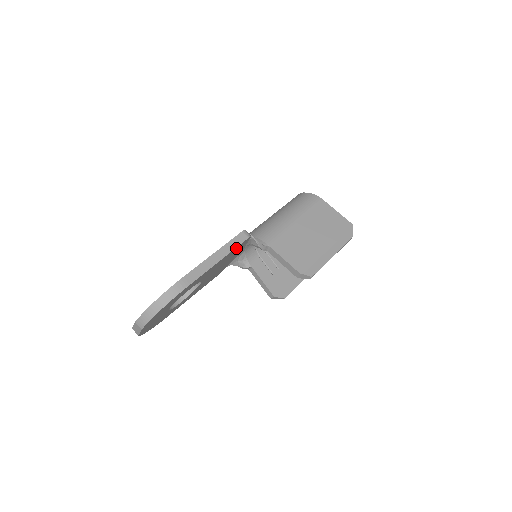
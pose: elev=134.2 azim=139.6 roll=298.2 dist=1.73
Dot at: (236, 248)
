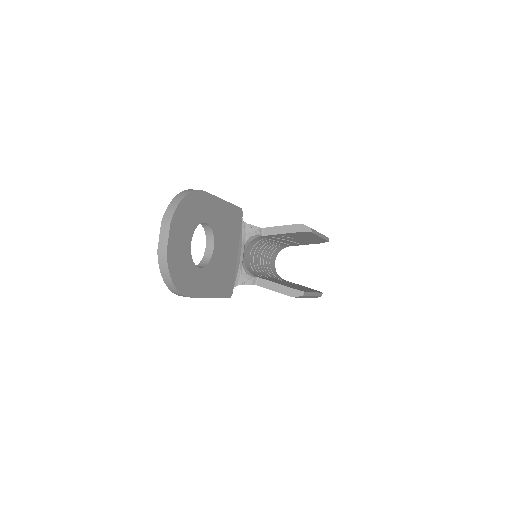
Dot at: (234, 210)
